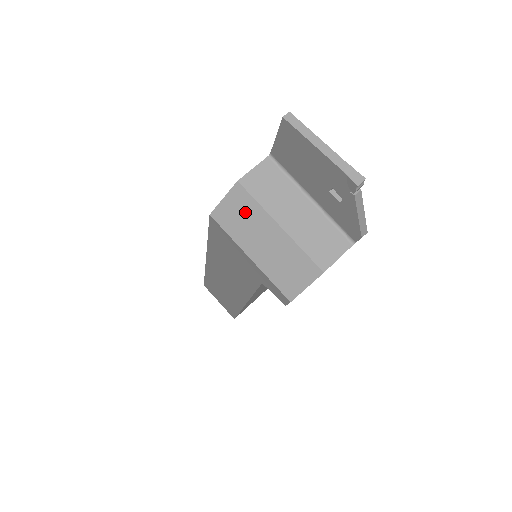
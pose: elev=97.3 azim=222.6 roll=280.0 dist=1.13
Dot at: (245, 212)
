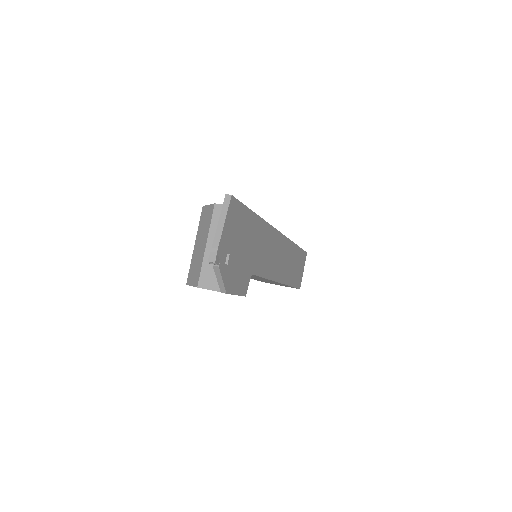
Dot at: (207, 222)
